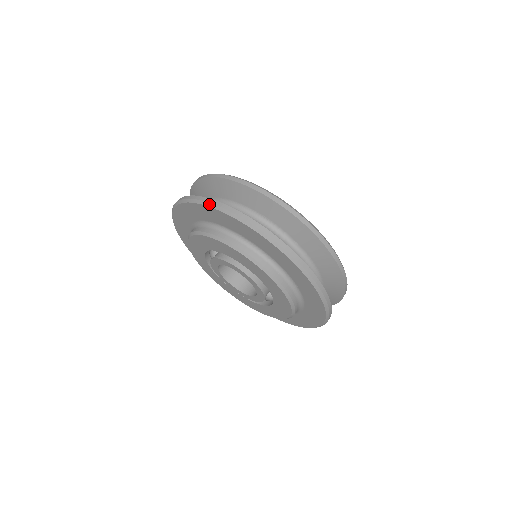
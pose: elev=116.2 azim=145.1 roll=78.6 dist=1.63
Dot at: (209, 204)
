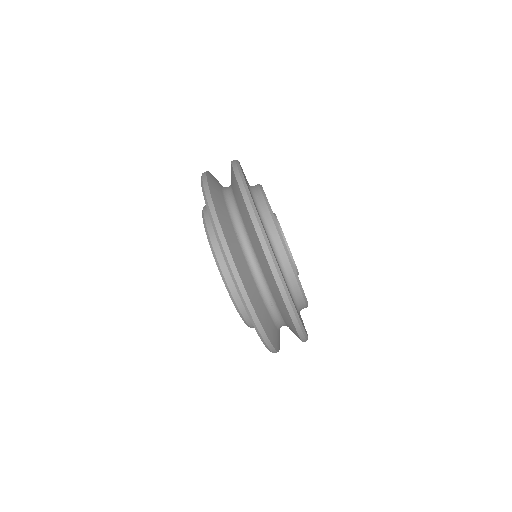
Dot at: (204, 192)
